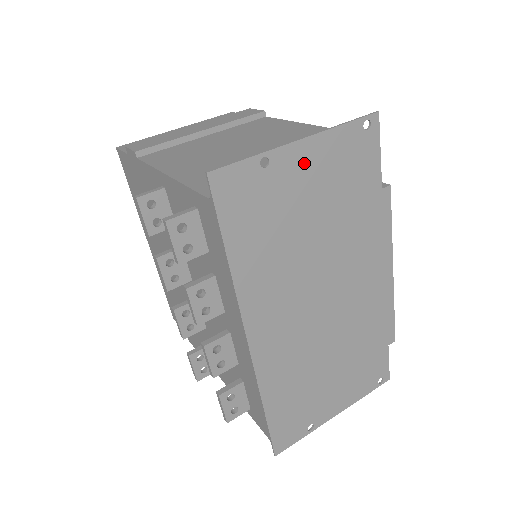
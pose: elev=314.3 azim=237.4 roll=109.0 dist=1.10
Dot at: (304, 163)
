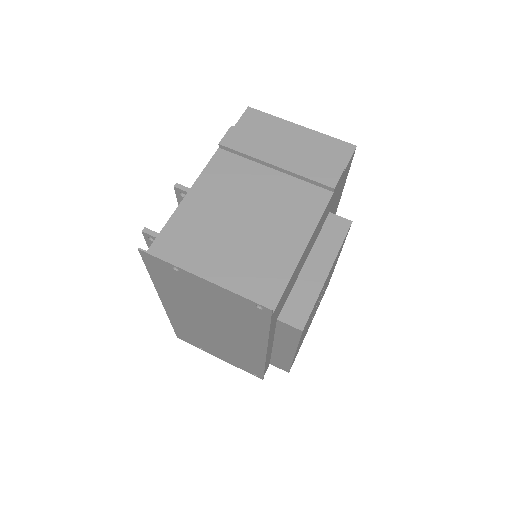
Dot at: (205, 286)
